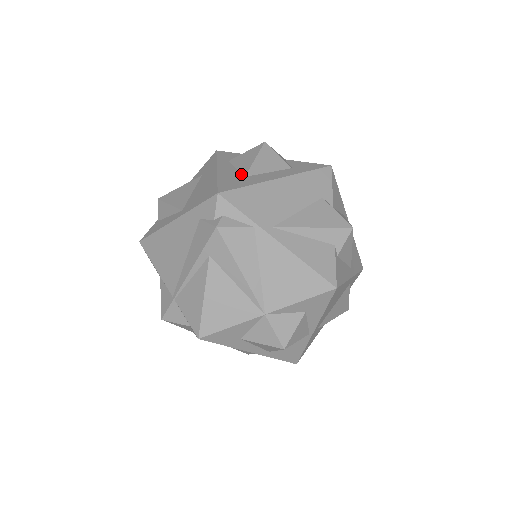
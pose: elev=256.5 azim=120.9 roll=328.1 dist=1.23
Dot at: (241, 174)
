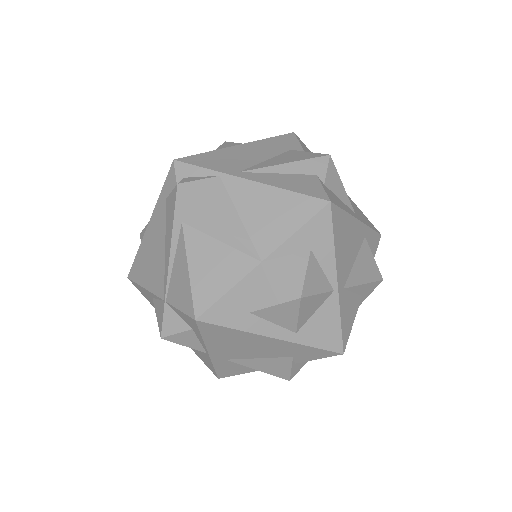
Dot at: occluded
